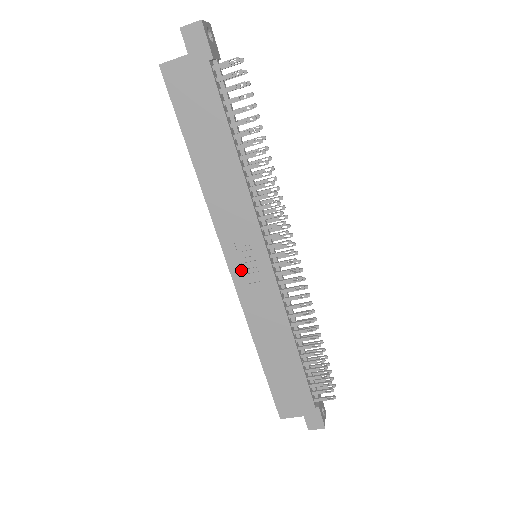
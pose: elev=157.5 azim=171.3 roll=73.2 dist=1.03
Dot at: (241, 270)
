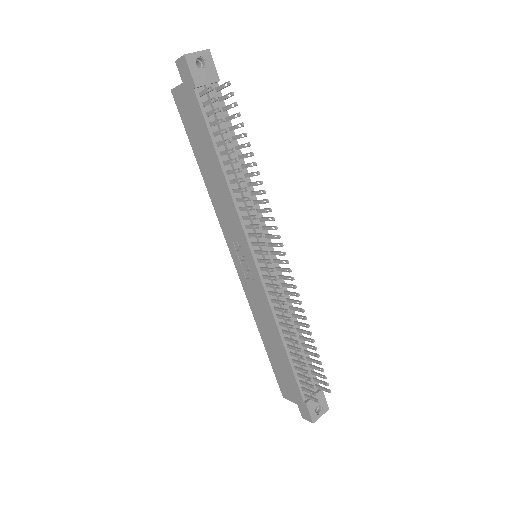
Dot at: (240, 265)
